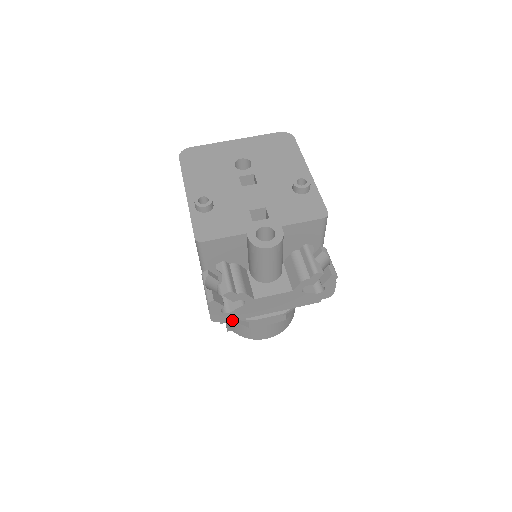
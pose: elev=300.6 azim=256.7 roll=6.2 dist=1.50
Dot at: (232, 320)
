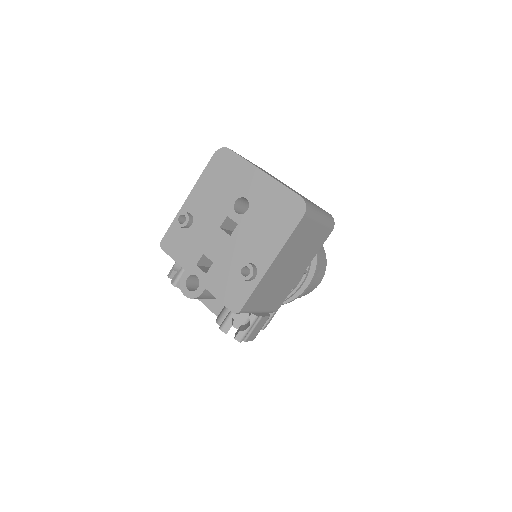
Dot at: occluded
